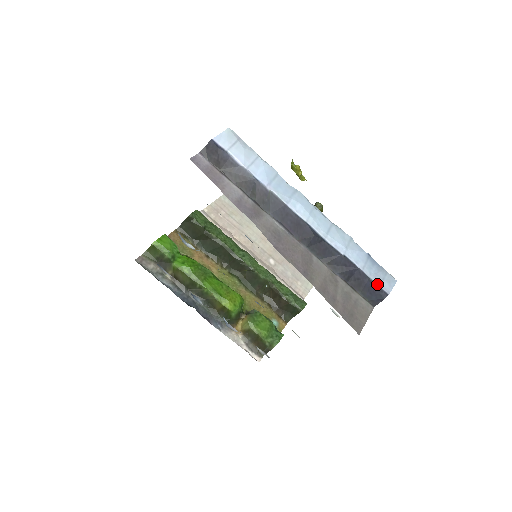
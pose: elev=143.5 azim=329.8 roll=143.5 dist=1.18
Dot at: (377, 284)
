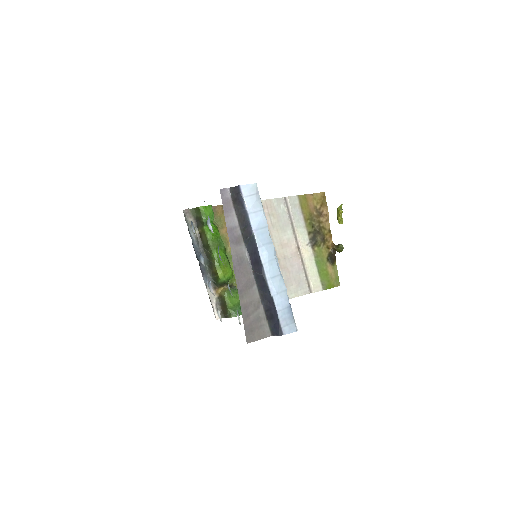
Dot at: (281, 325)
